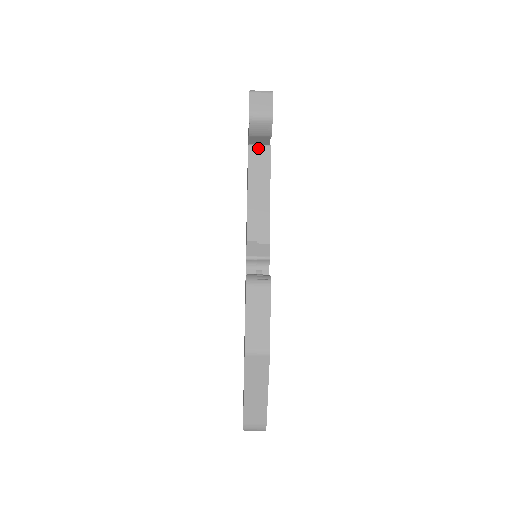
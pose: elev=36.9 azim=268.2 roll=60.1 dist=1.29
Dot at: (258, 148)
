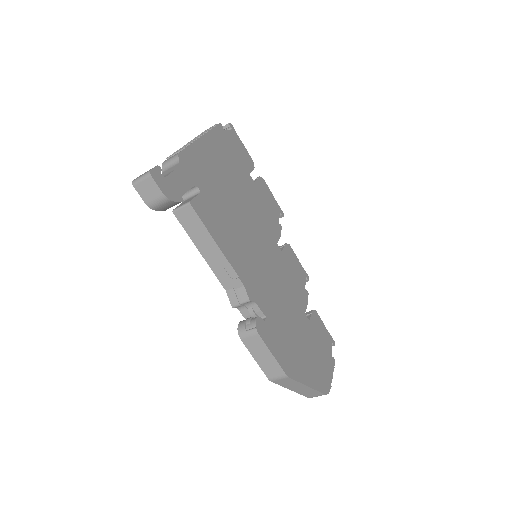
Dot at: (181, 211)
